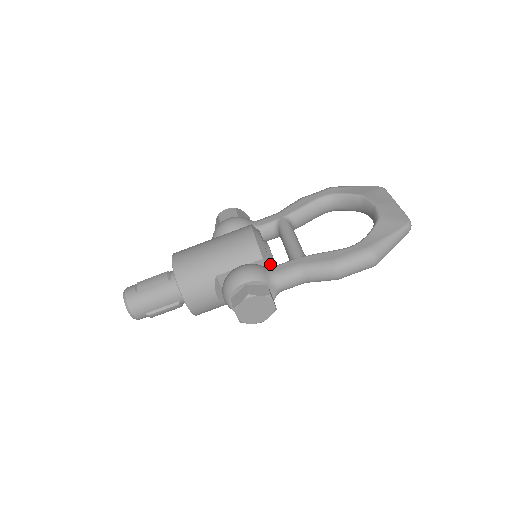
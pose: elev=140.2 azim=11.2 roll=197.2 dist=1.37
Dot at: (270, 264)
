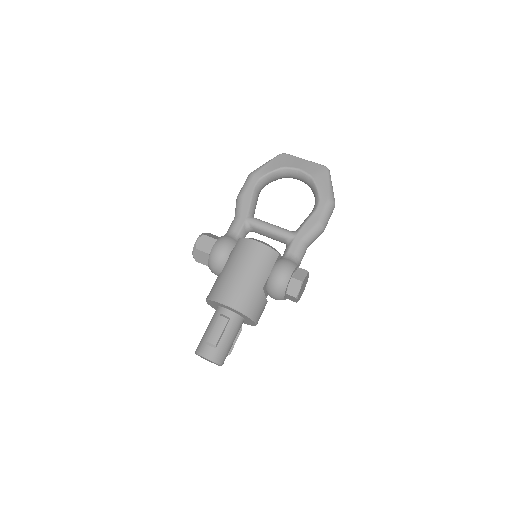
Dot at: (280, 254)
